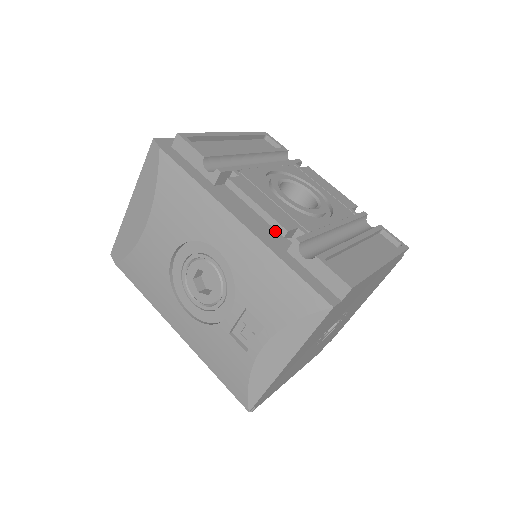
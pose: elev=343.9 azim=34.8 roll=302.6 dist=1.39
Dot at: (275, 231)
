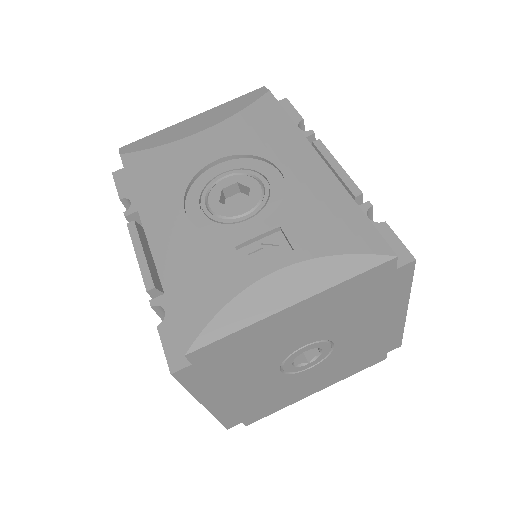
Dot at: occluded
